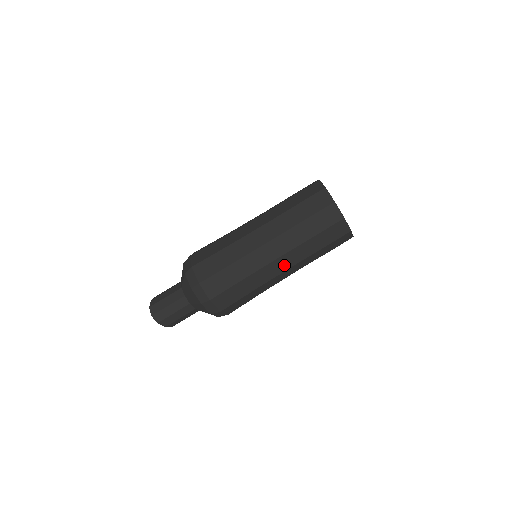
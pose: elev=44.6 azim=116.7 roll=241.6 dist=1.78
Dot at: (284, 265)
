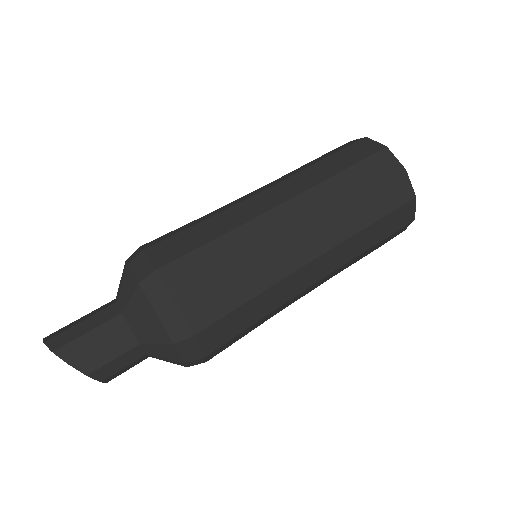
Dot at: (280, 196)
